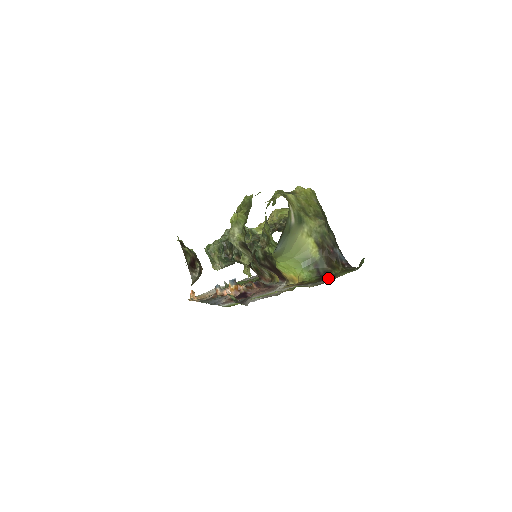
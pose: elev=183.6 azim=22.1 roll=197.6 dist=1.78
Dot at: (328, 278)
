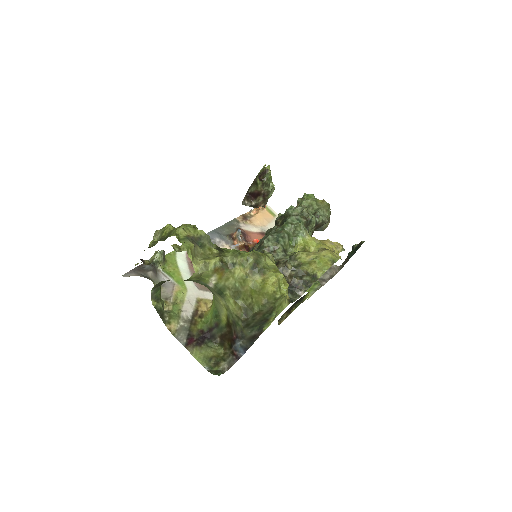
Dot at: (196, 341)
